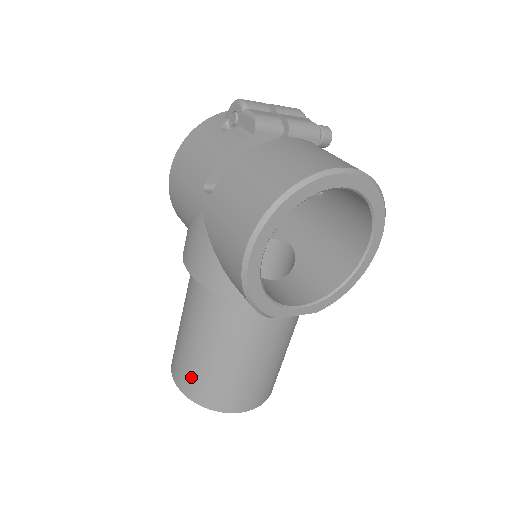
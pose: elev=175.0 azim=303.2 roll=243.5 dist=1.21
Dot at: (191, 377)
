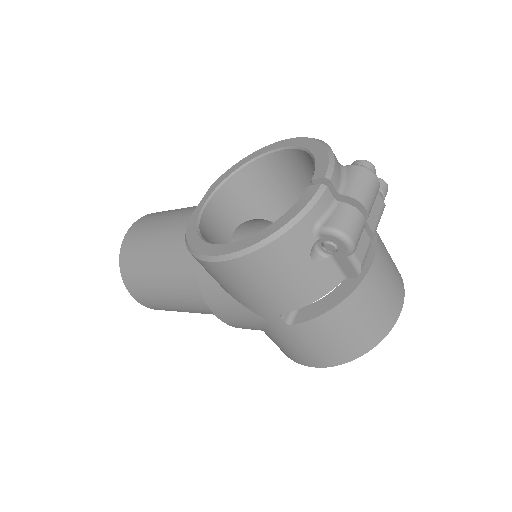
Dot at: occluded
